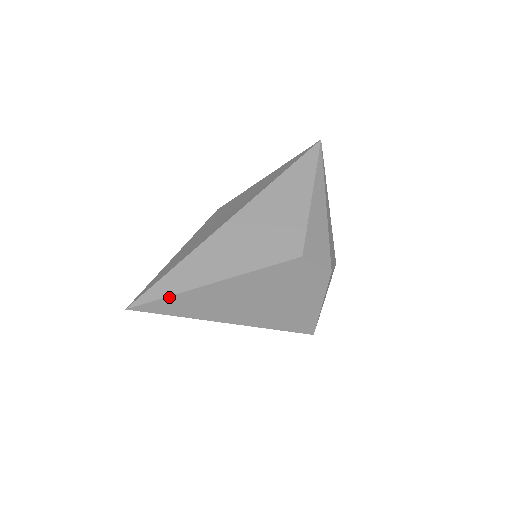
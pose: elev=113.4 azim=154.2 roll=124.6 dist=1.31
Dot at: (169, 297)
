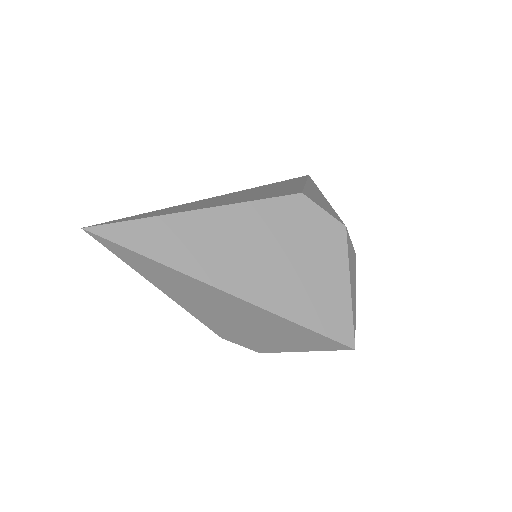
Dot at: (139, 221)
